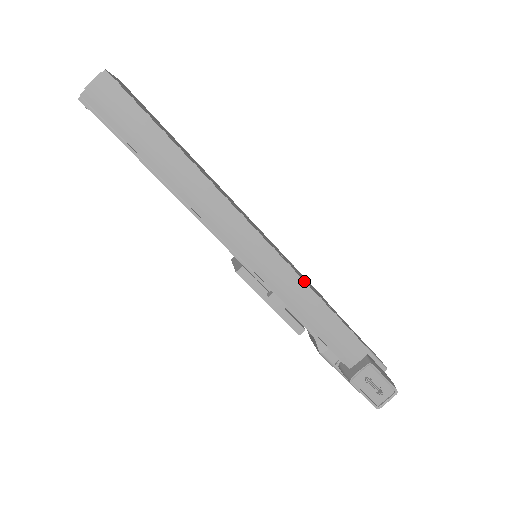
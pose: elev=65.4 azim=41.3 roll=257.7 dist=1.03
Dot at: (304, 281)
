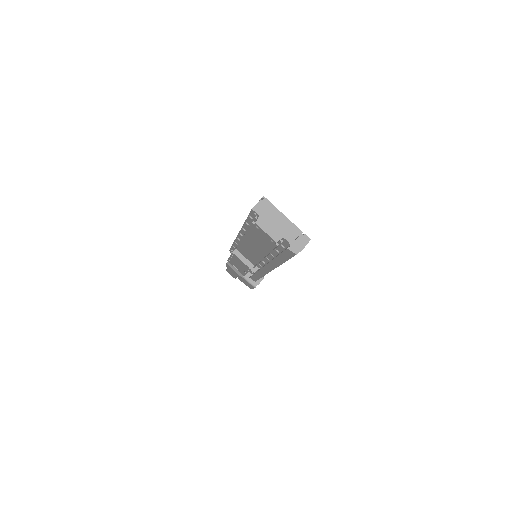
Dot at: occluded
